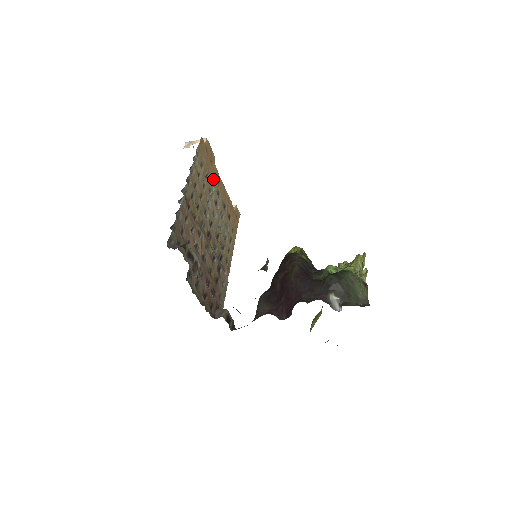
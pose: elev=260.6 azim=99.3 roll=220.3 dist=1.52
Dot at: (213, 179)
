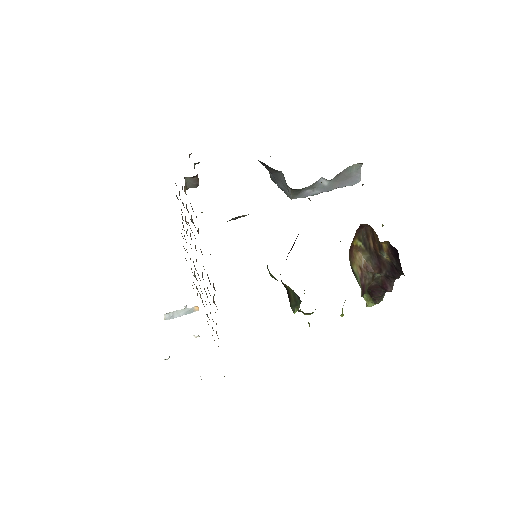
Dot at: occluded
